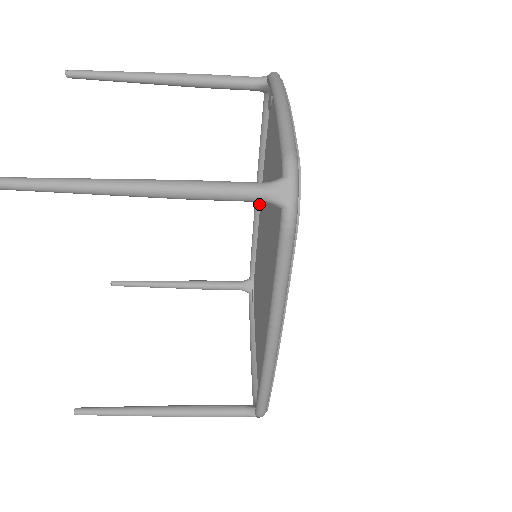
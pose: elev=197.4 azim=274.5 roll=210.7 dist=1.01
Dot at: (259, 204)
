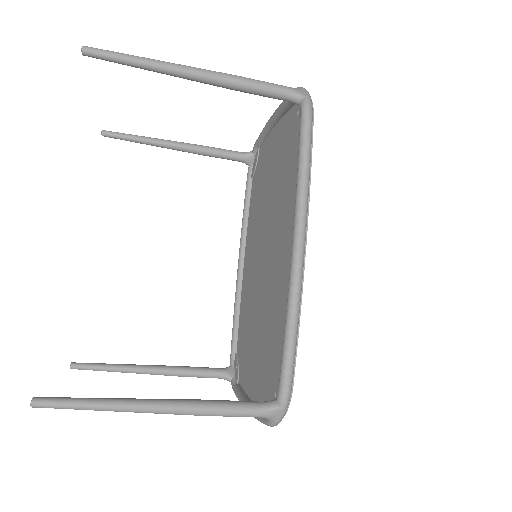
Dot at: (242, 270)
